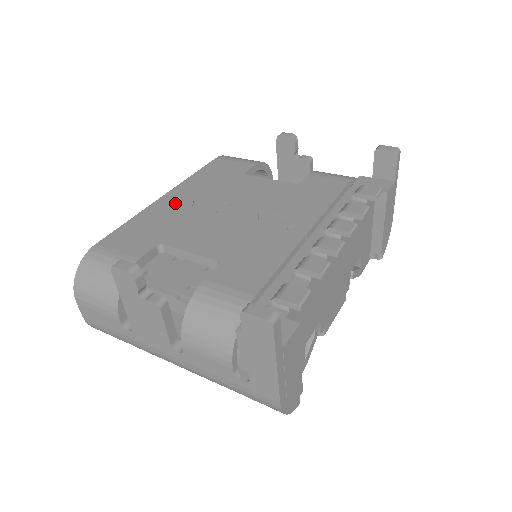
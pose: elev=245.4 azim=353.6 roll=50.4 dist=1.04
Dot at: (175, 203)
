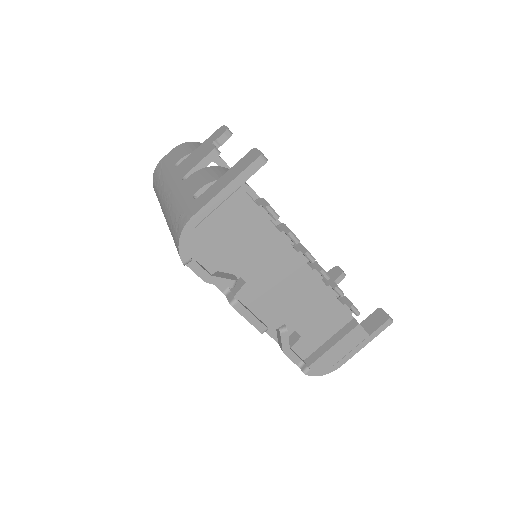
Dot at: occluded
